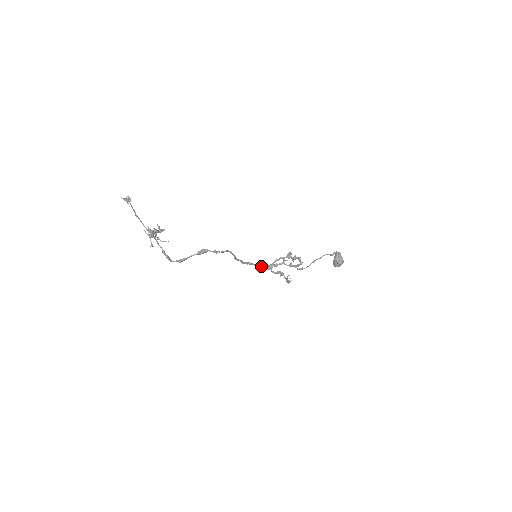
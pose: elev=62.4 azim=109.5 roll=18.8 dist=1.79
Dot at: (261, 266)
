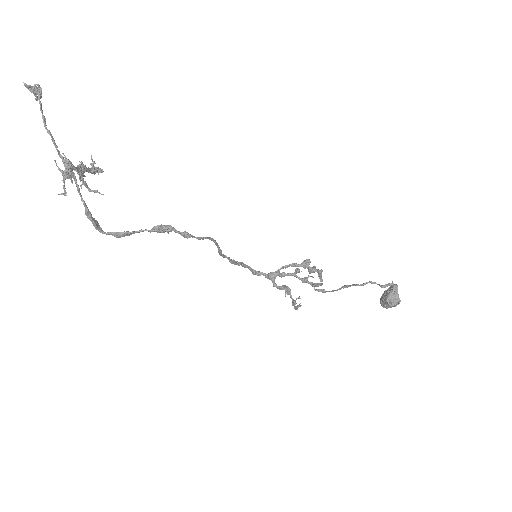
Dot at: (259, 271)
